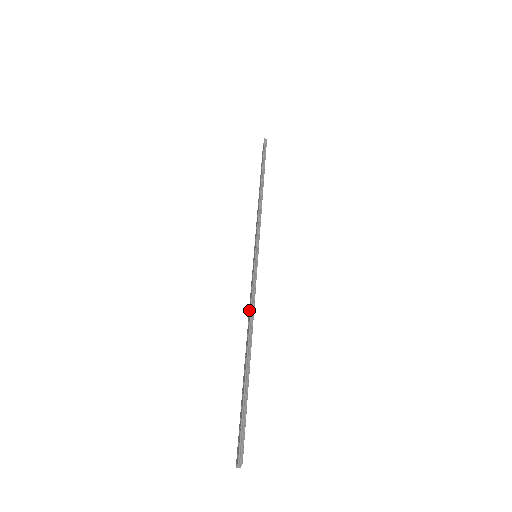
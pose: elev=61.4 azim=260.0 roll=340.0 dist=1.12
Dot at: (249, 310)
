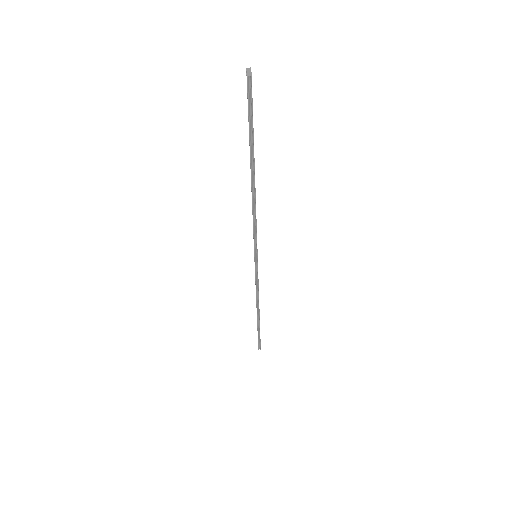
Dot at: (252, 213)
